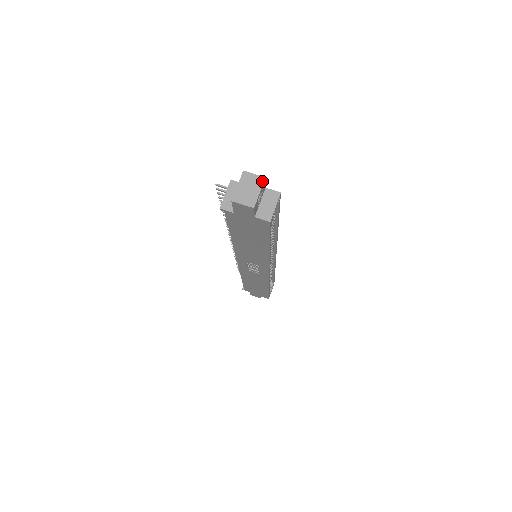
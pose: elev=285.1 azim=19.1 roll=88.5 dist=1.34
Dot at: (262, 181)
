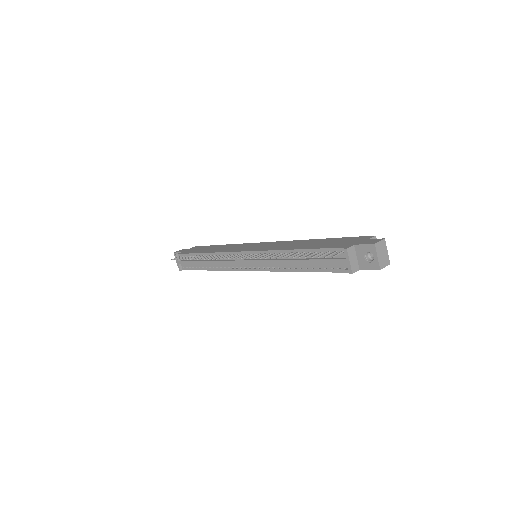
Dot at: (385, 243)
